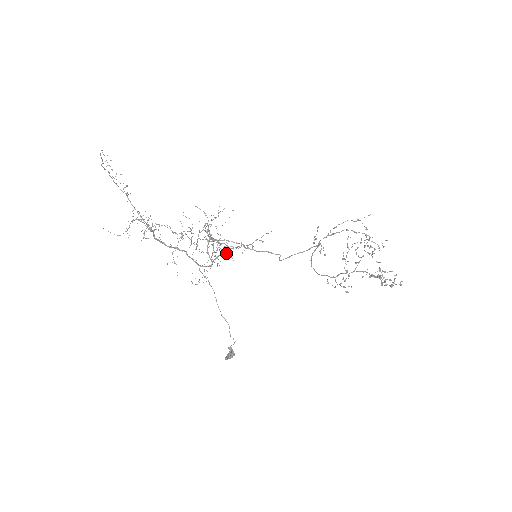
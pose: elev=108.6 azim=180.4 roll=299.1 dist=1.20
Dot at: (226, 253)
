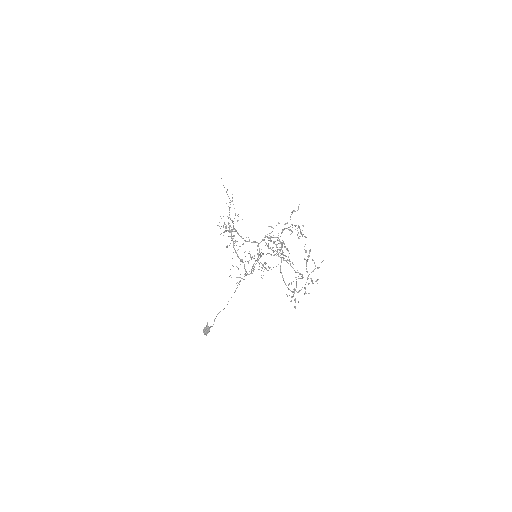
Dot at: occluded
